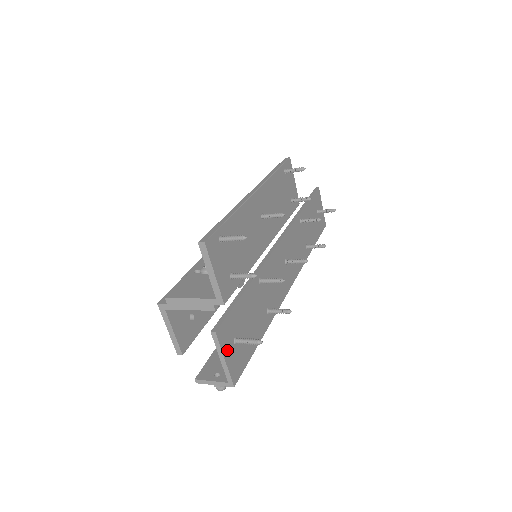
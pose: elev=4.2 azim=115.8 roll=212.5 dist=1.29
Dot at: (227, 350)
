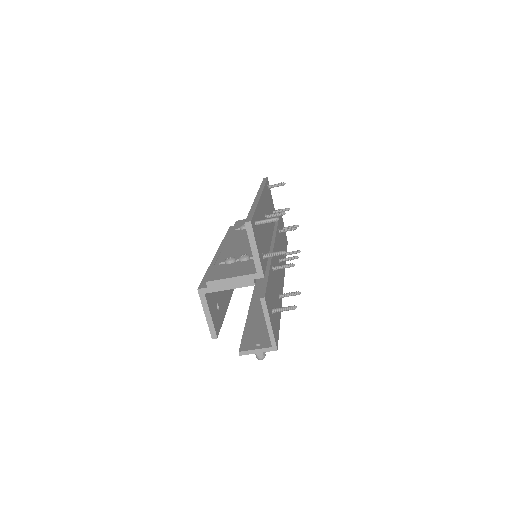
Dot at: (270, 316)
